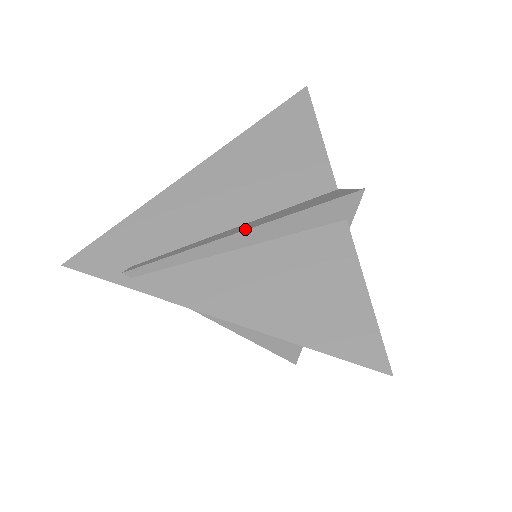
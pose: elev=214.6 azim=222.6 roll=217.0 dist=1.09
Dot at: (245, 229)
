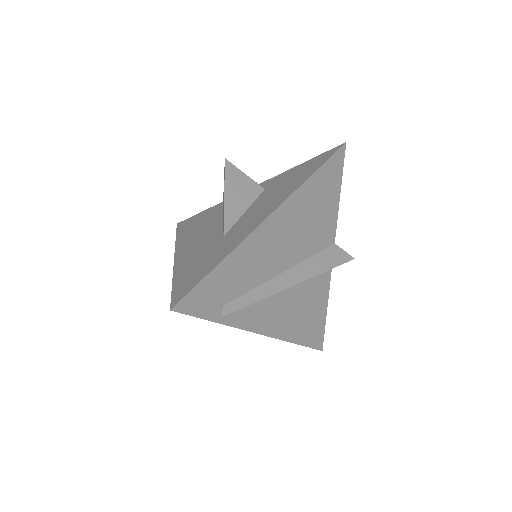
Dot at: (298, 282)
